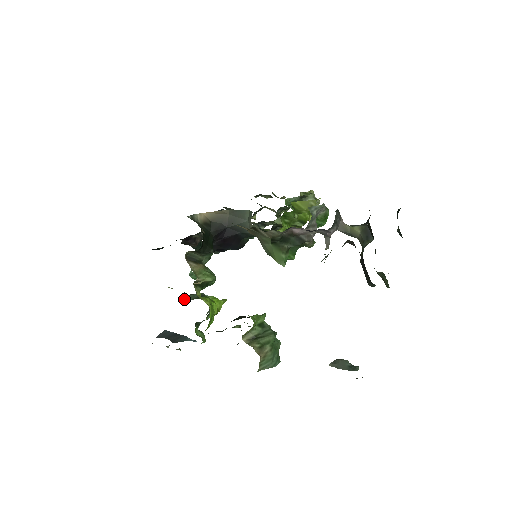
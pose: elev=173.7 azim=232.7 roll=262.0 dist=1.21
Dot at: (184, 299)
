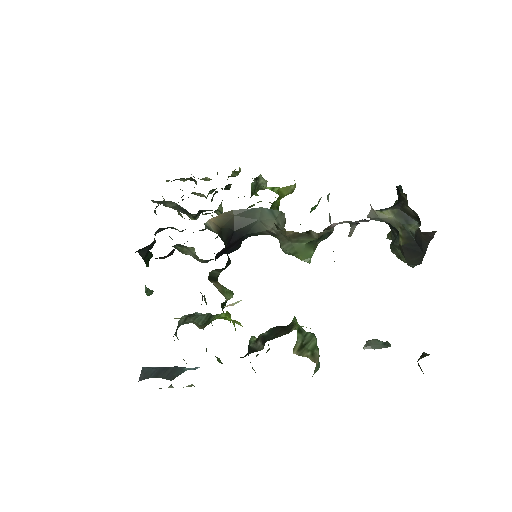
Dot at: (199, 327)
